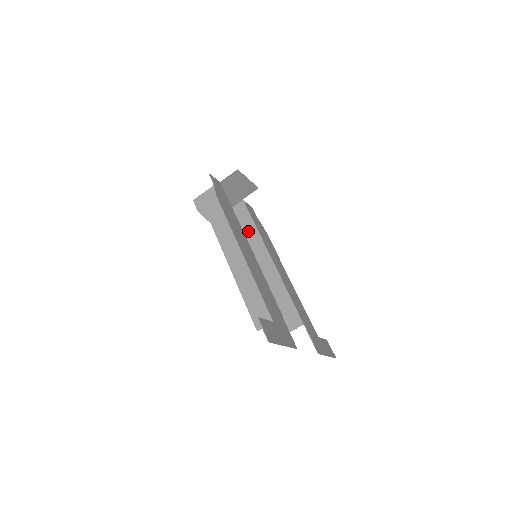
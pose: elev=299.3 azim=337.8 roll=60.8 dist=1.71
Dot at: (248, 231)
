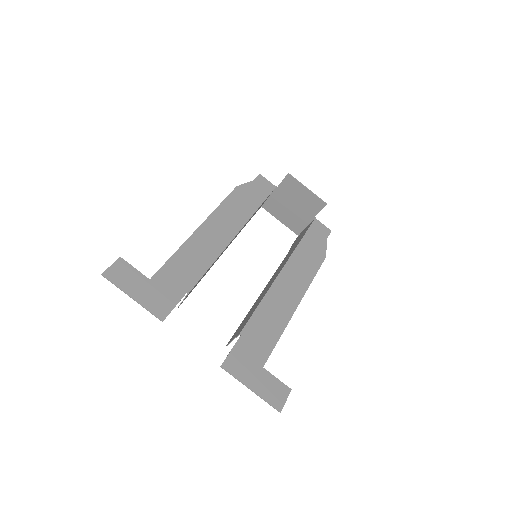
Dot at: (295, 245)
